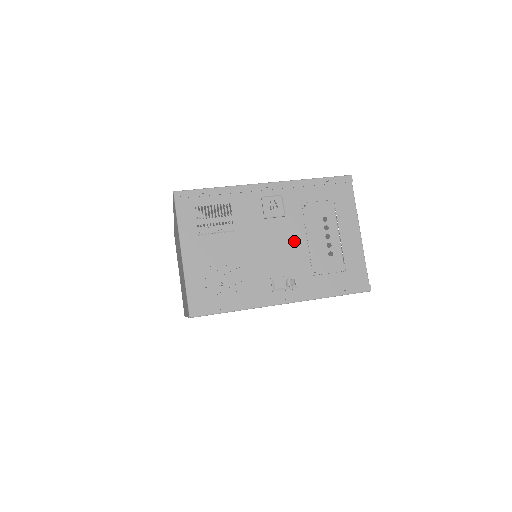
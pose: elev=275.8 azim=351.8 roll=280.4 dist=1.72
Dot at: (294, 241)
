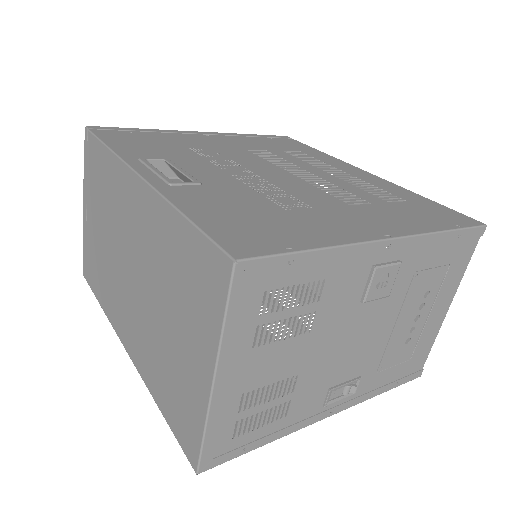
Dot at: (379, 331)
